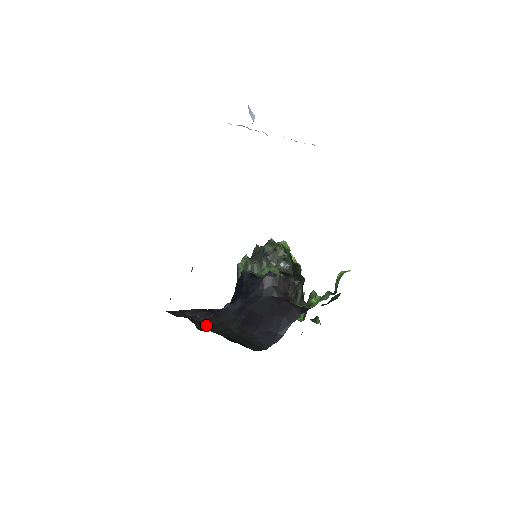
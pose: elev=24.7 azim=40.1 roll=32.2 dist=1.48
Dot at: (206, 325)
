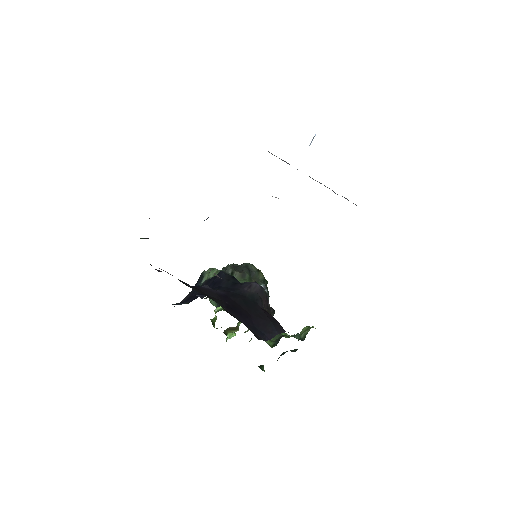
Dot at: (189, 286)
